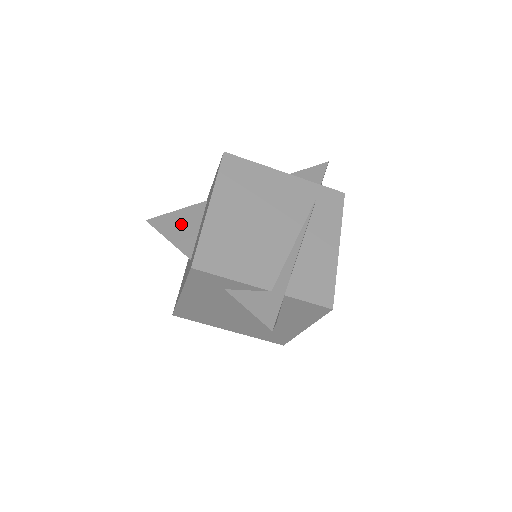
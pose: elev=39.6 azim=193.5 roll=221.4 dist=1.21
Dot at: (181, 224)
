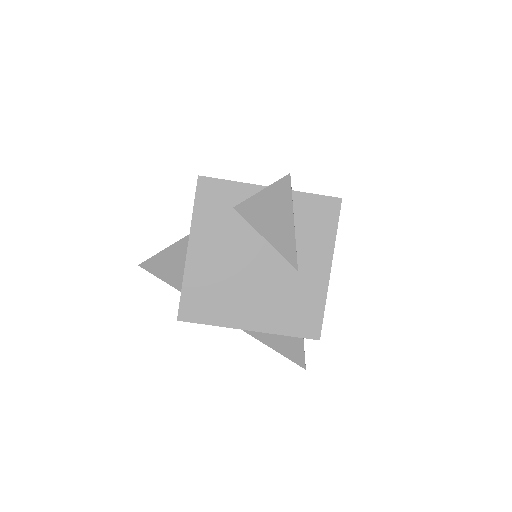
Dot at: occluded
